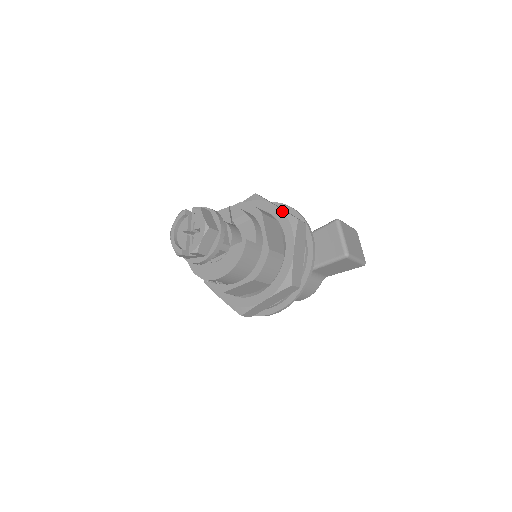
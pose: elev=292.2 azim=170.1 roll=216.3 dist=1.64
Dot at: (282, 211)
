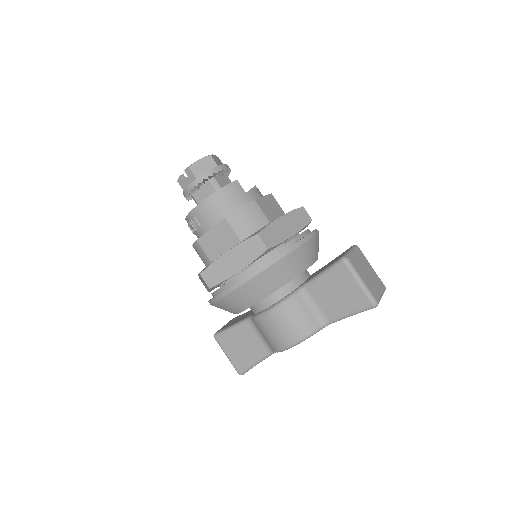
Dot at: occluded
